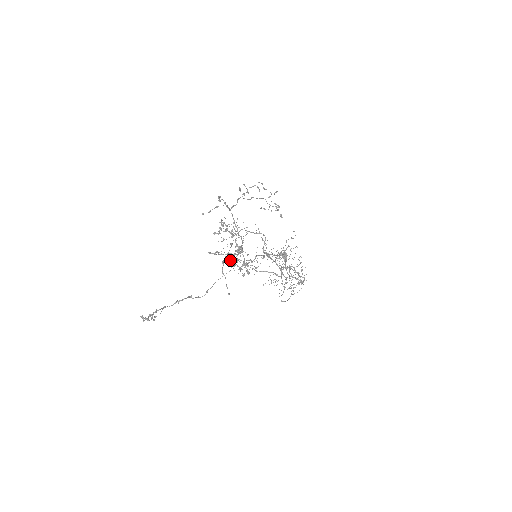
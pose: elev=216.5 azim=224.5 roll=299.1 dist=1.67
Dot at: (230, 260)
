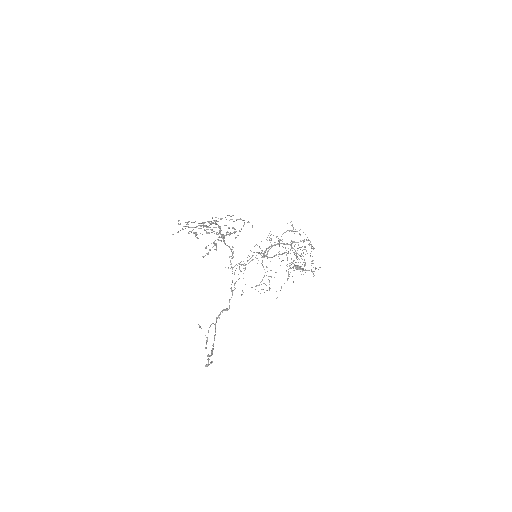
Dot at: occluded
